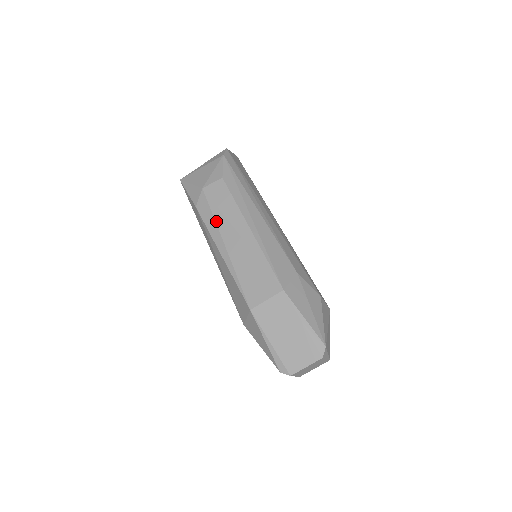
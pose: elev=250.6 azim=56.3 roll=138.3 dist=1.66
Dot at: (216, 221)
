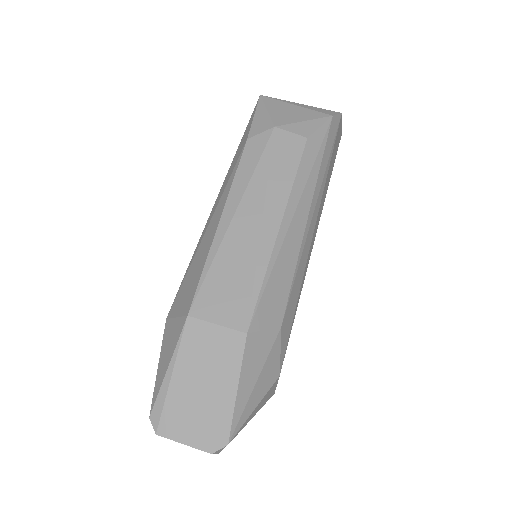
Dot at: (253, 177)
